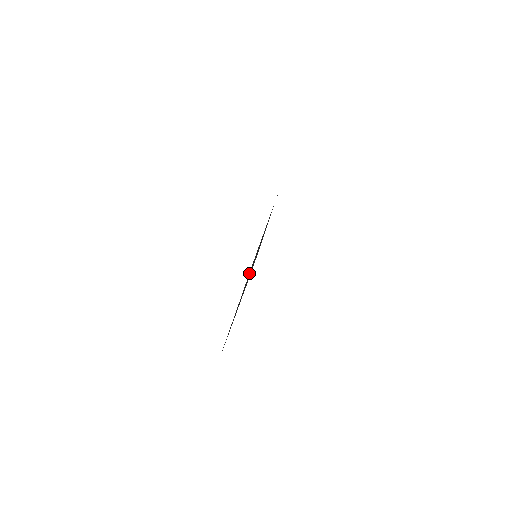
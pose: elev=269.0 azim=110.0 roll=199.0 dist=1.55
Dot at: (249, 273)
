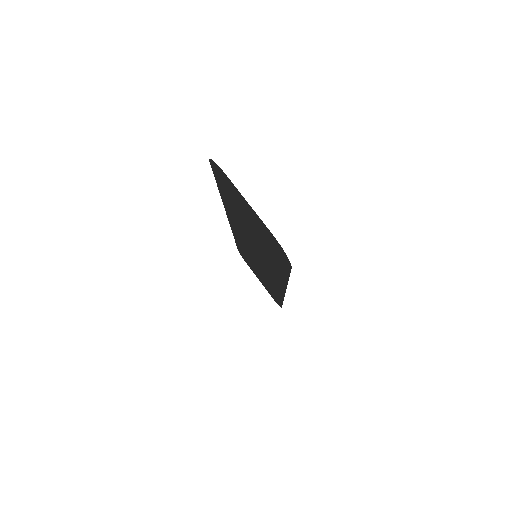
Dot at: occluded
